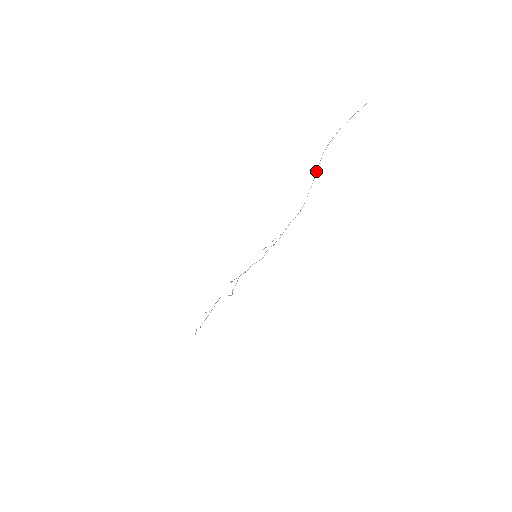
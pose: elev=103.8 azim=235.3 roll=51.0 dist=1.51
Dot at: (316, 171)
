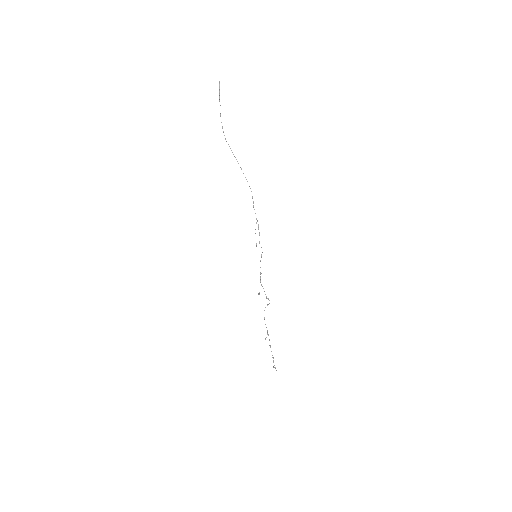
Dot at: (234, 156)
